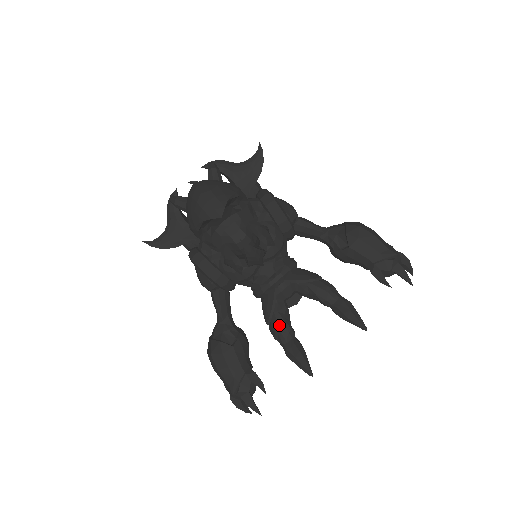
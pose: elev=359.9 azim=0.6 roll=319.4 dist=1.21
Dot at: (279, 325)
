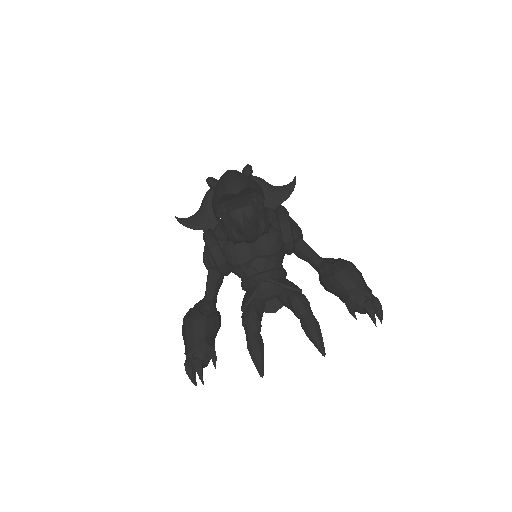
Dot at: (250, 314)
